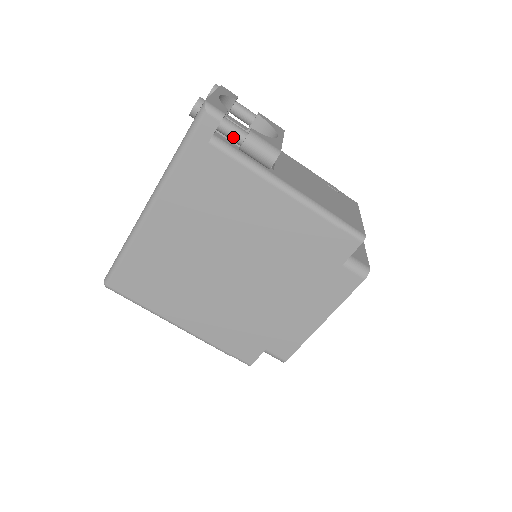
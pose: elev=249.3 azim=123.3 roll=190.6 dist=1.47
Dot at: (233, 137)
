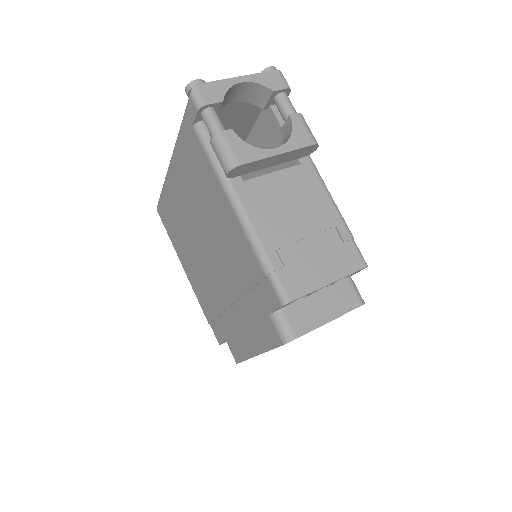
Dot at: occluded
